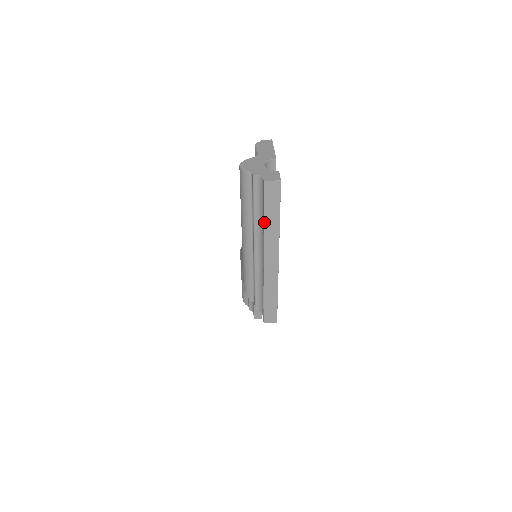
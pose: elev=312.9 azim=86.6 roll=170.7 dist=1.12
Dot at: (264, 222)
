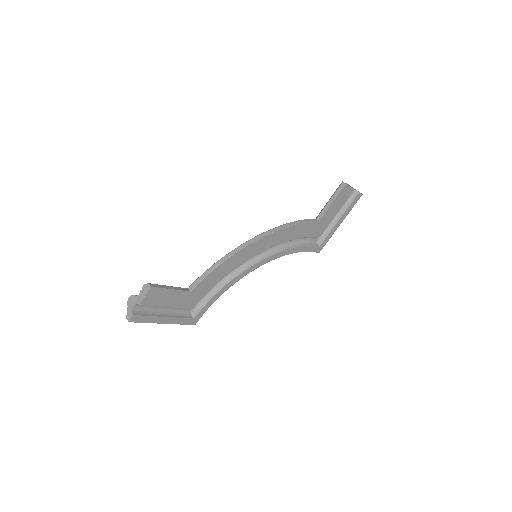
Dot at: occluded
